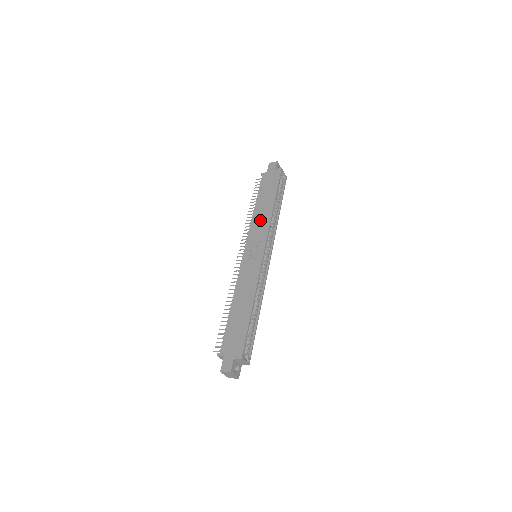
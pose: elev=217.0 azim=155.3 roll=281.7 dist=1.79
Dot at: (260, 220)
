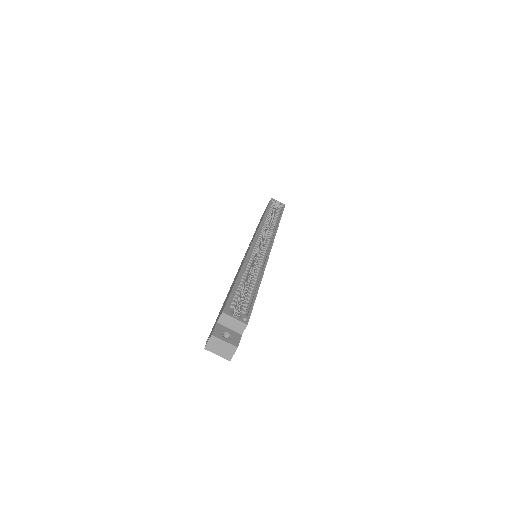
Dot at: occluded
